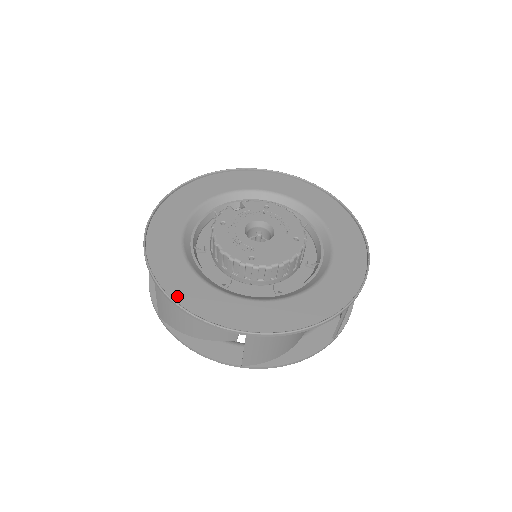
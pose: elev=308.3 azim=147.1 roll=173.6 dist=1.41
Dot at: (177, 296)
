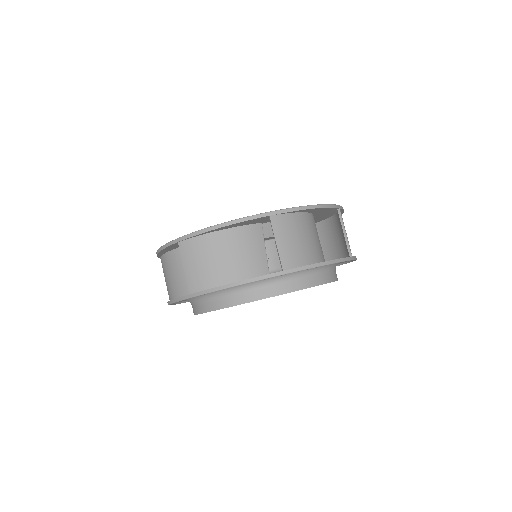
Dot at: occluded
